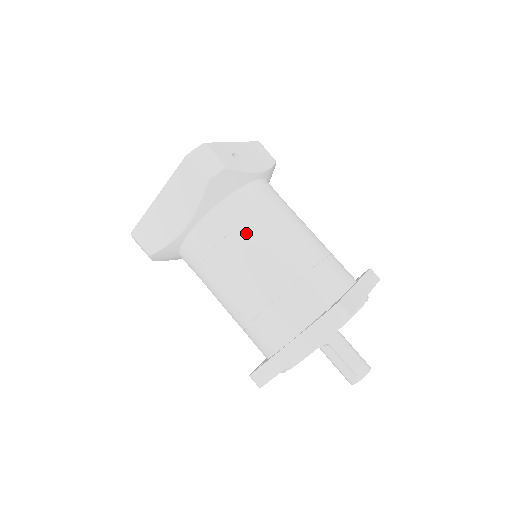
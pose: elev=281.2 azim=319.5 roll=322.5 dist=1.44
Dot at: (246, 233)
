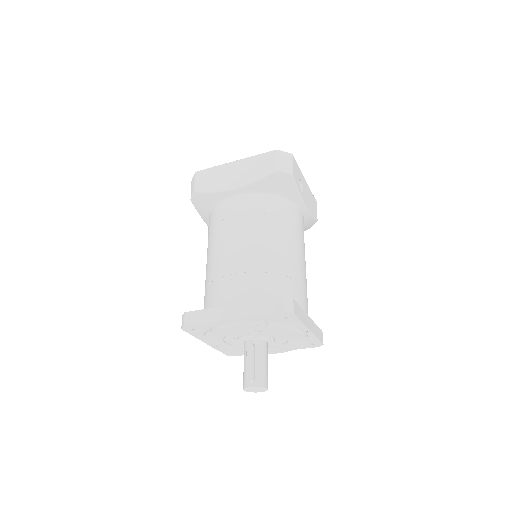
Dot at: (269, 222)
